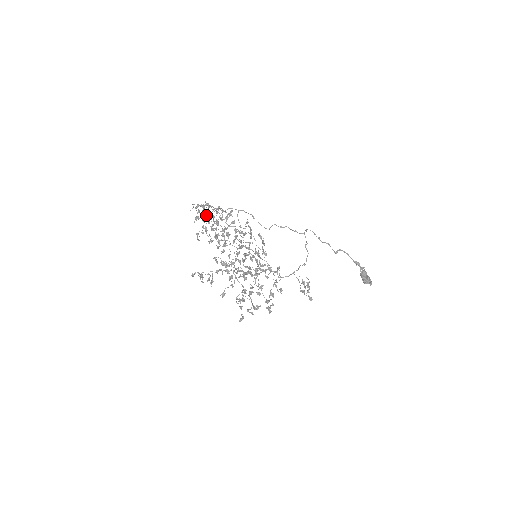
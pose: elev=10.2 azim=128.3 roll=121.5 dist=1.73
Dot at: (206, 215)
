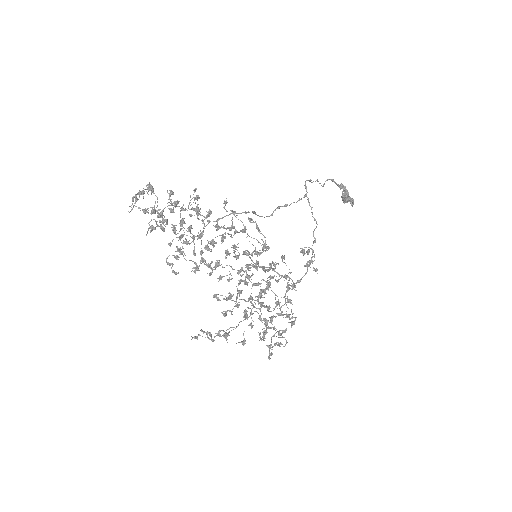
Dot at: (166, 220)
